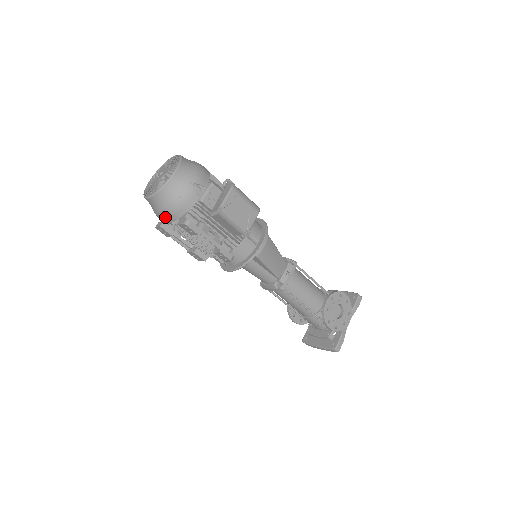
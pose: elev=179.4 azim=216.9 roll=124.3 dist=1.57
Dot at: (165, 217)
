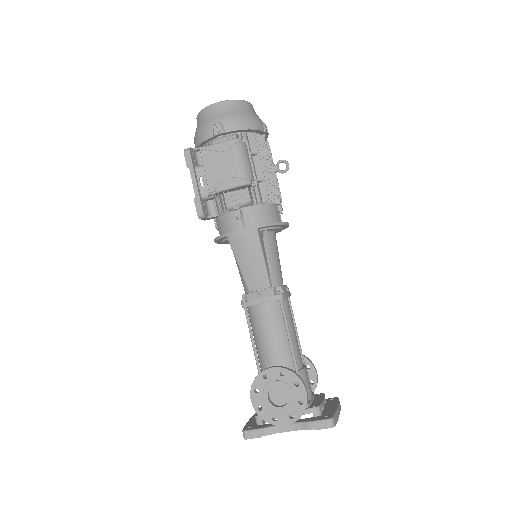
Dot at: occluded
